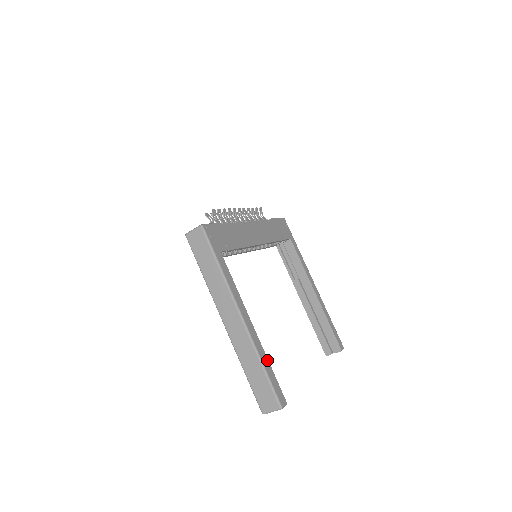
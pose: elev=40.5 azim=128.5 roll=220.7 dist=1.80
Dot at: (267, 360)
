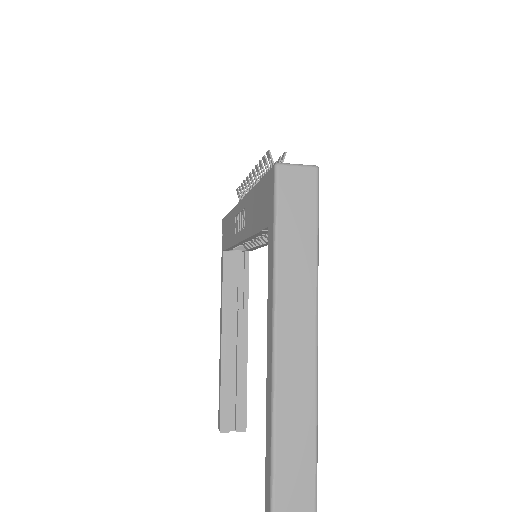
Dot at: occluded
